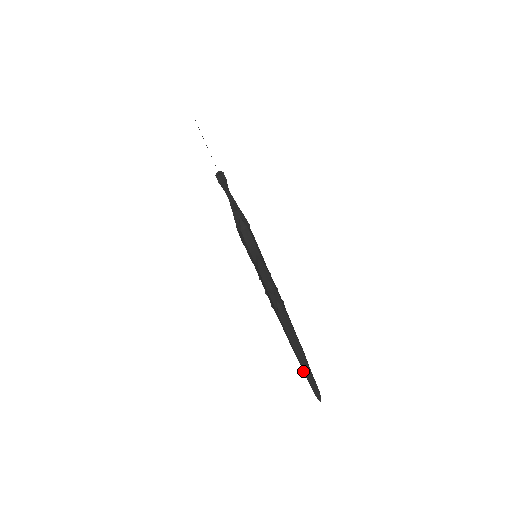
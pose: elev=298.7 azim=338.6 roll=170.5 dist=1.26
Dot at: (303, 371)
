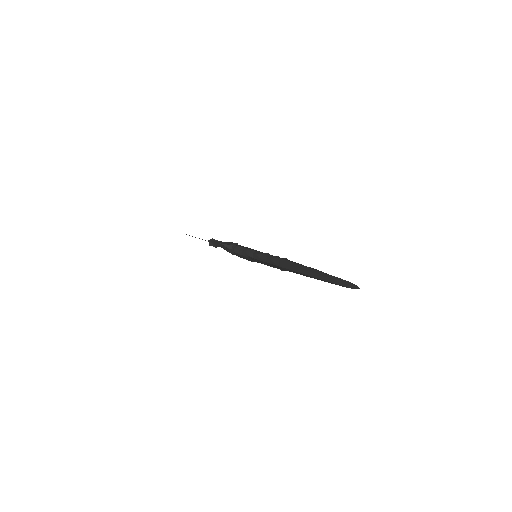
Dot at: occluded
